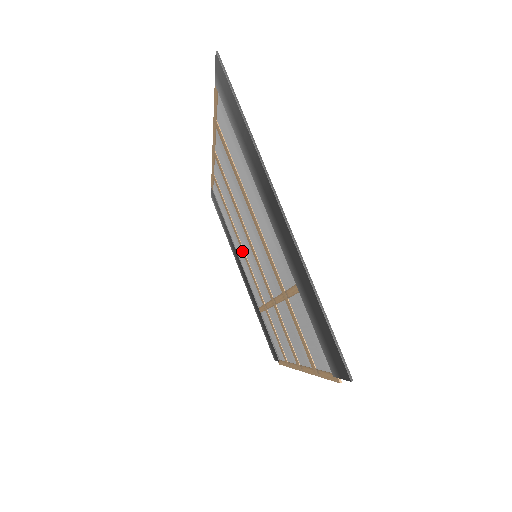
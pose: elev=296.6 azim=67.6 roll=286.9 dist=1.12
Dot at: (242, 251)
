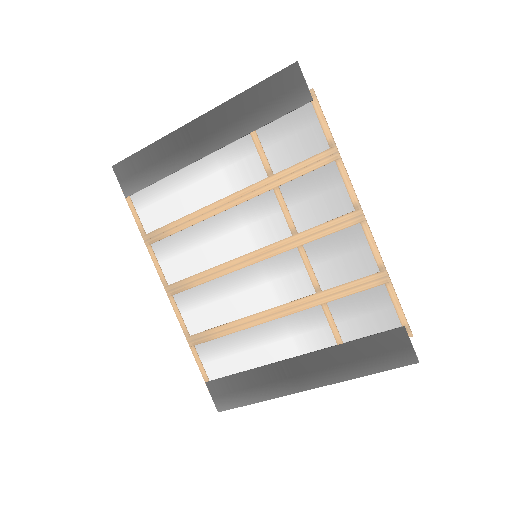
Dot at: (264, 322)
